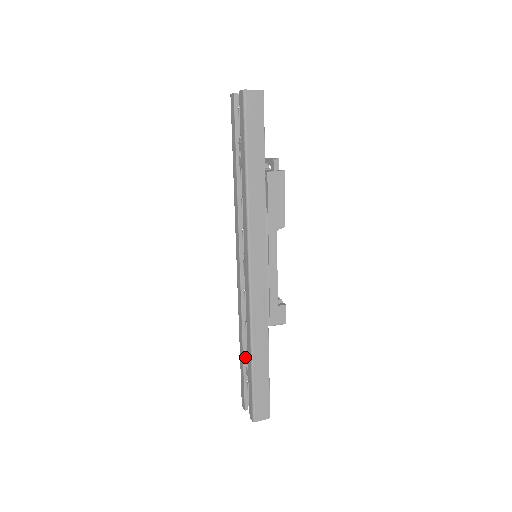
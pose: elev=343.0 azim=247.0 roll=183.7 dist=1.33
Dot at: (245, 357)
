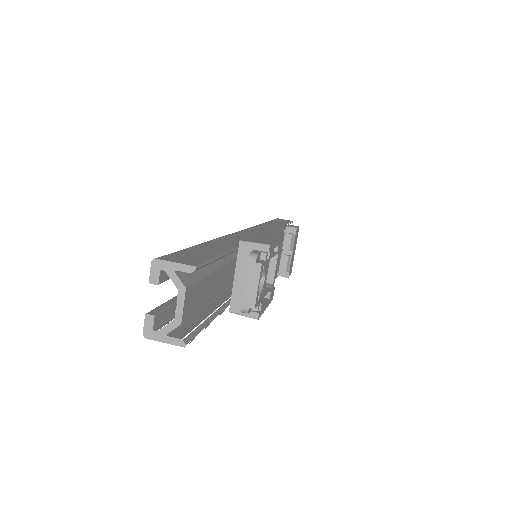
Dot at: occluded
